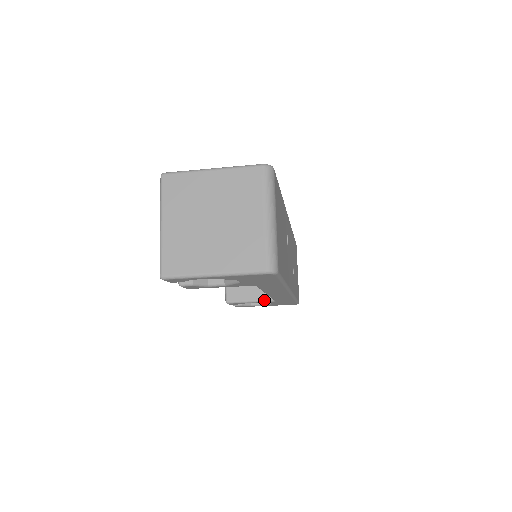
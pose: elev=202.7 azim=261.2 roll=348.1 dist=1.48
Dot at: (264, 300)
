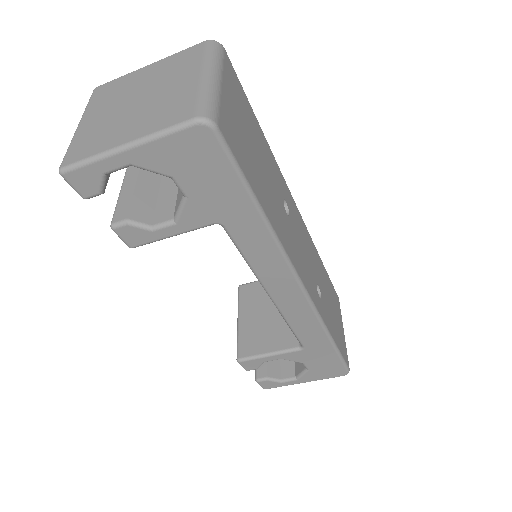
Dot at: (288, 349)
